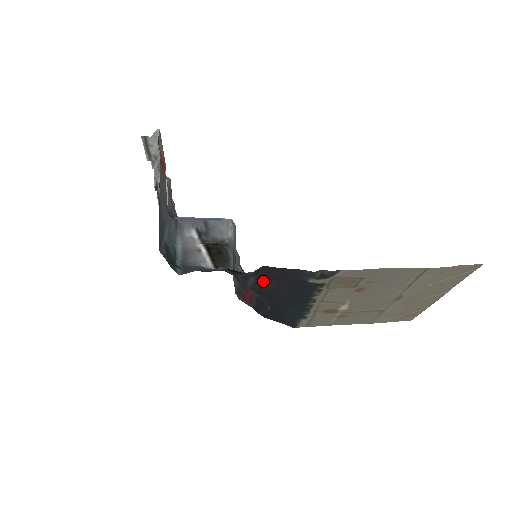
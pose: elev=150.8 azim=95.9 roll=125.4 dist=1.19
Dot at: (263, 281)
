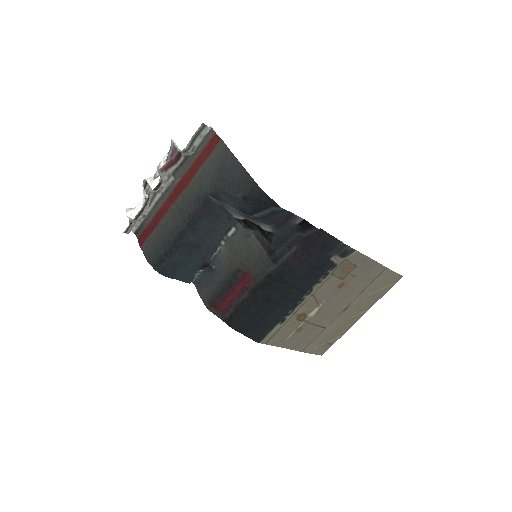
Dot at: (298, 254)
